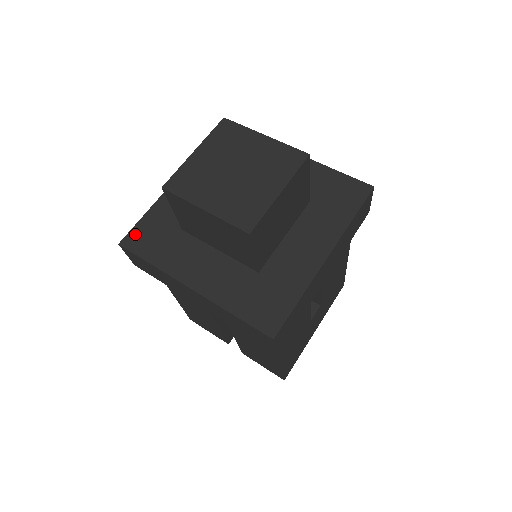
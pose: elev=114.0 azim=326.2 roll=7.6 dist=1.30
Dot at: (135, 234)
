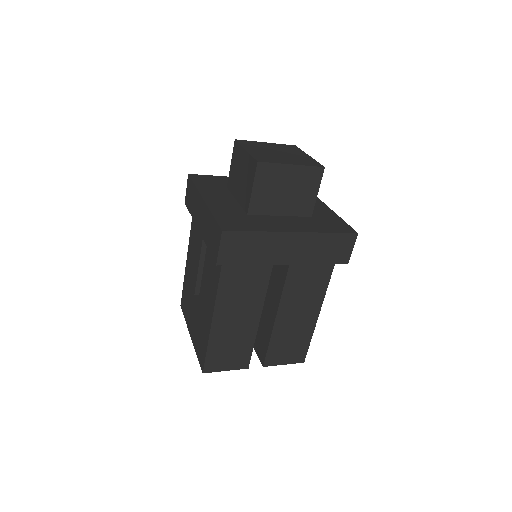
Dot at: (224, 224)
